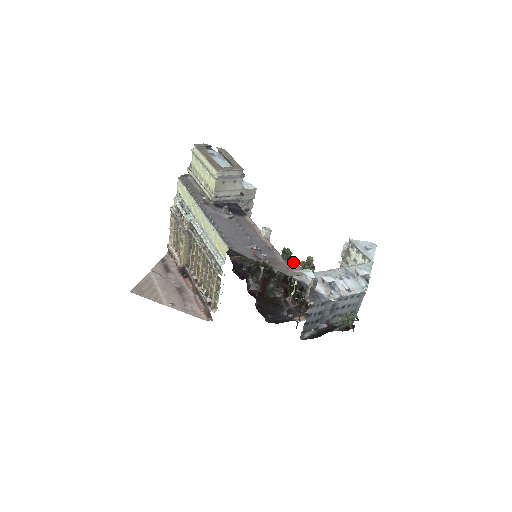
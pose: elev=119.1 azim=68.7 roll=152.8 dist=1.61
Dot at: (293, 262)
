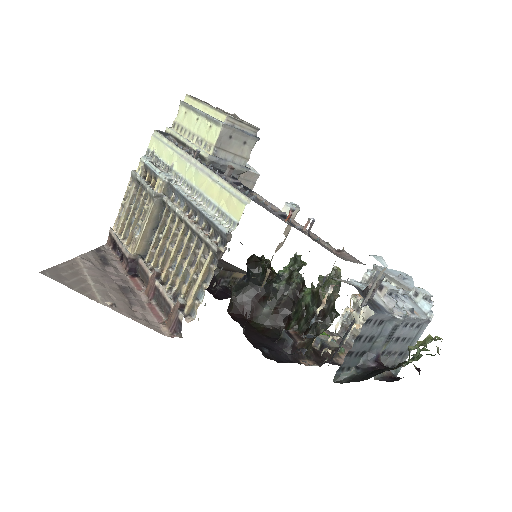
Dot at: occluded
